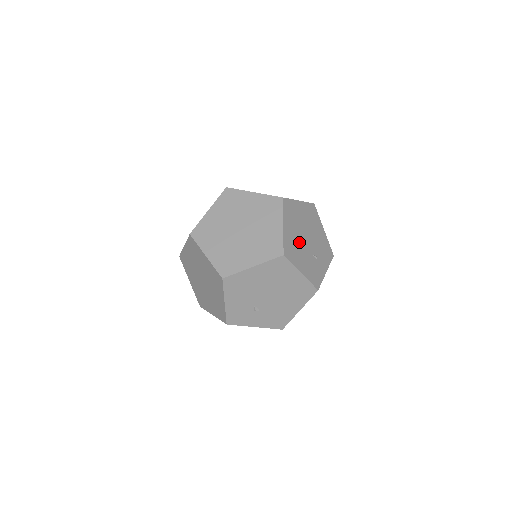
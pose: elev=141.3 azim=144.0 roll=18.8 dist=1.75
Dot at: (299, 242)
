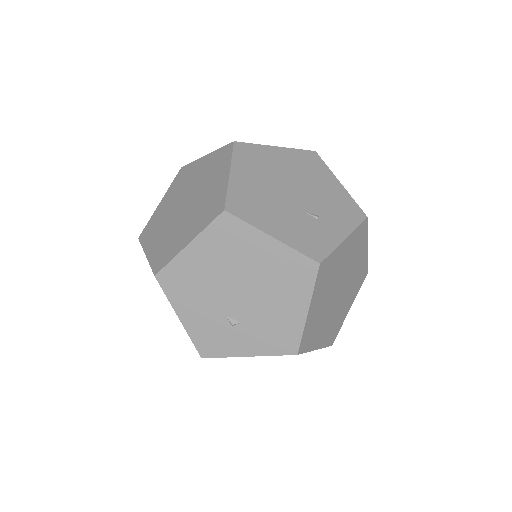
Dot at: (270, 195)
